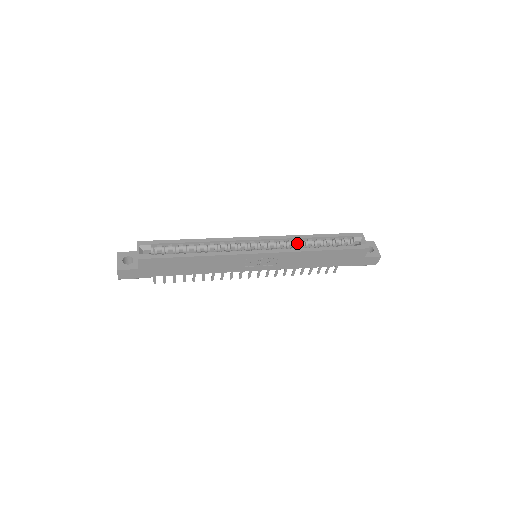
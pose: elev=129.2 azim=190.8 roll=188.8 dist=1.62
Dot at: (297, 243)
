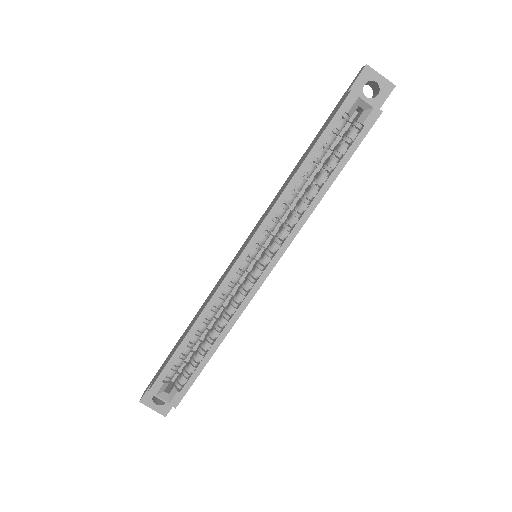
Dot at: (289, 203)
